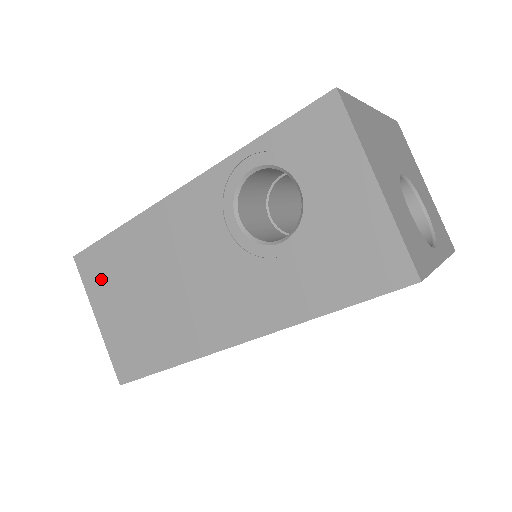
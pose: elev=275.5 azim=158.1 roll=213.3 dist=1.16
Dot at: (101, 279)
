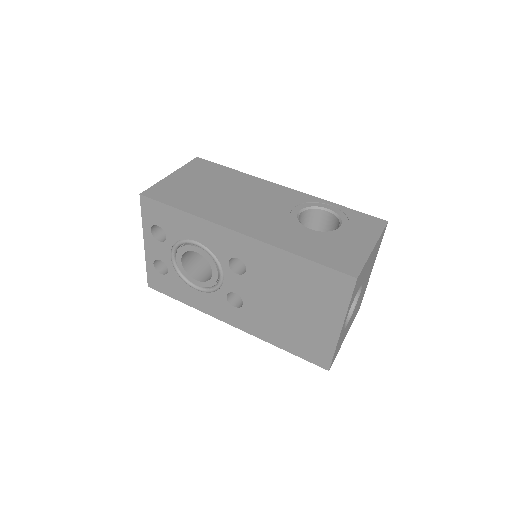
Dot at: (200, 170)
